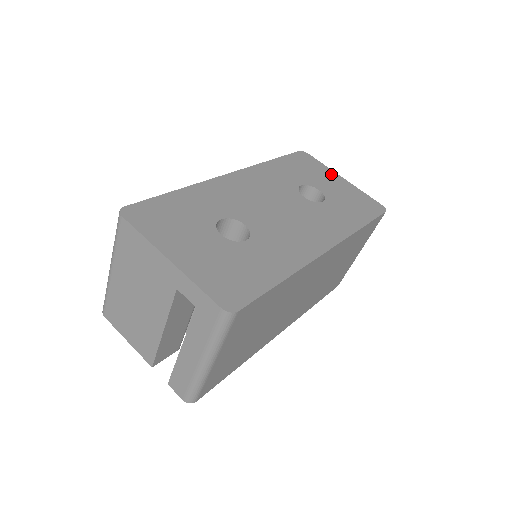
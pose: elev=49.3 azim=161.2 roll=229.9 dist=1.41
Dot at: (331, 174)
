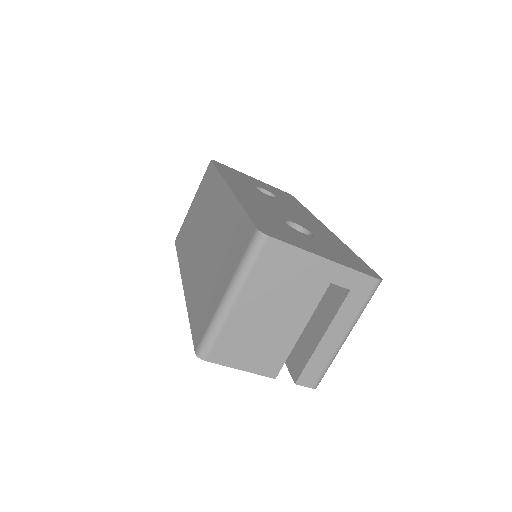
Dot at: (246, 175)
